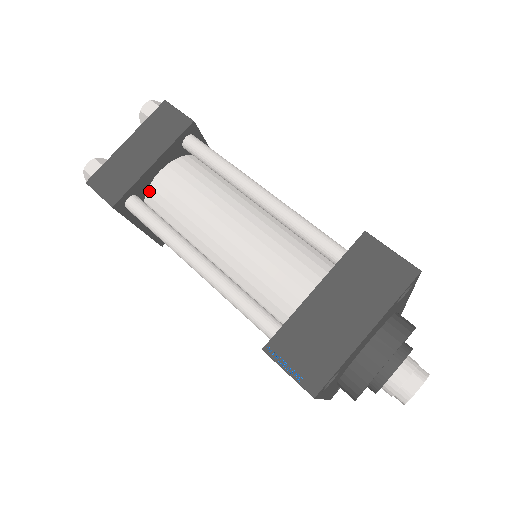
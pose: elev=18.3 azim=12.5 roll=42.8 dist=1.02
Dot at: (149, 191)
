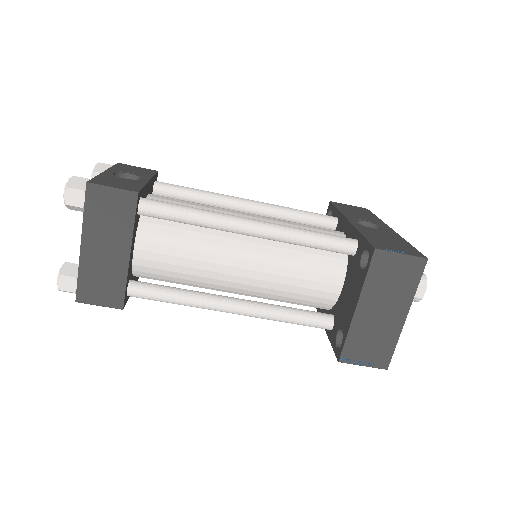
Dot at: (135, 268)
